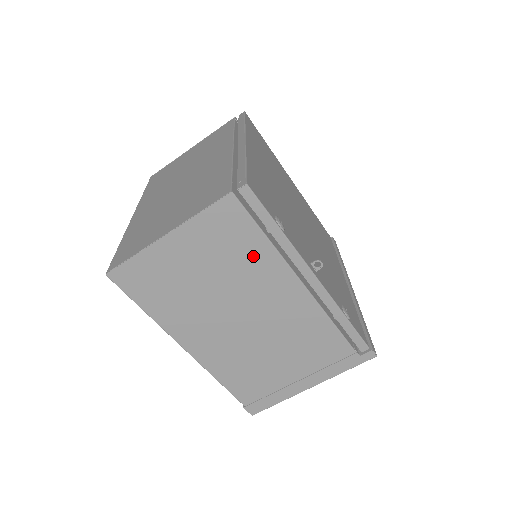
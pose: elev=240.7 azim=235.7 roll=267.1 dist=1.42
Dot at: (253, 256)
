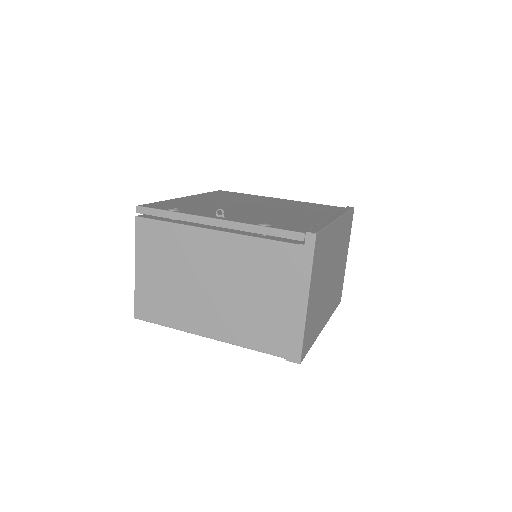
Dot at: (176, 240)
